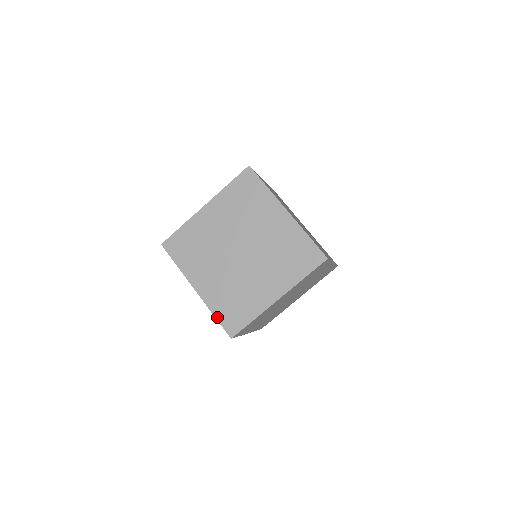
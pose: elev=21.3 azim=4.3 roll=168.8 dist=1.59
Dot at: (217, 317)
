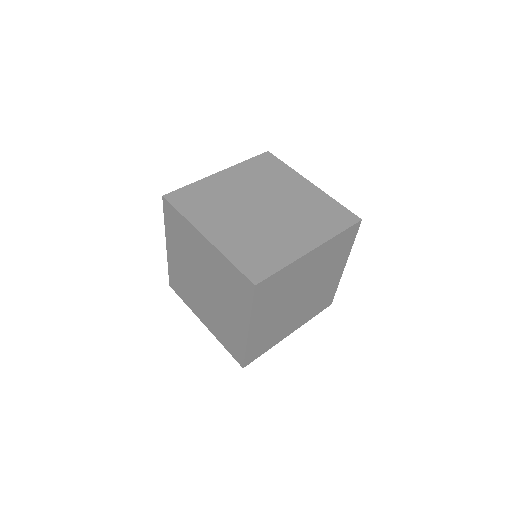
Dot at: (235, 263)
